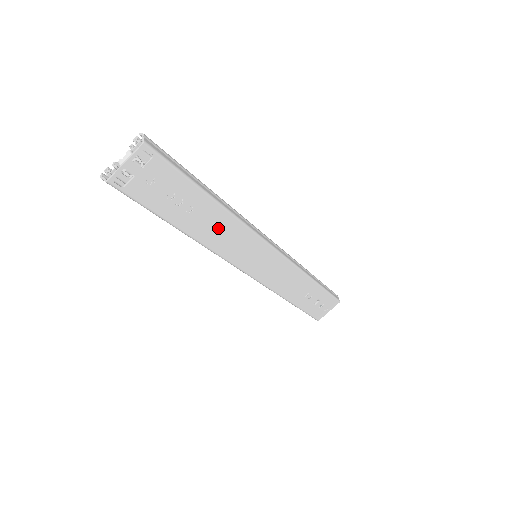
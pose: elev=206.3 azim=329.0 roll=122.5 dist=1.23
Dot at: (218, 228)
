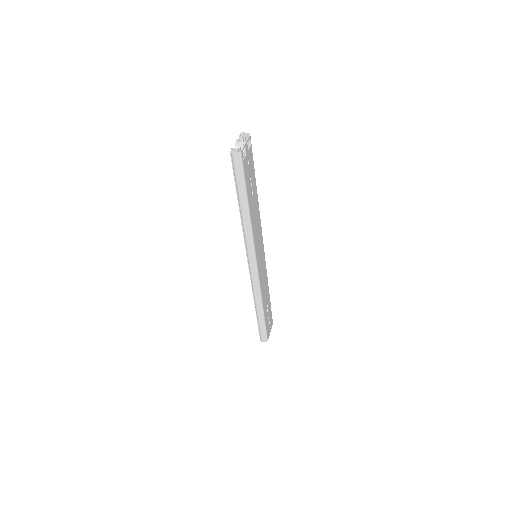
Dot at: (256, 216)
